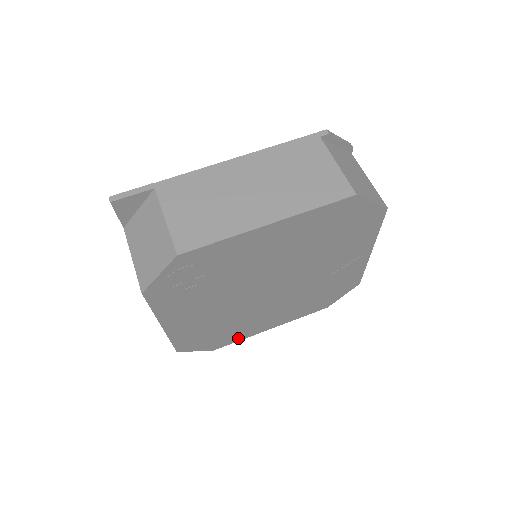
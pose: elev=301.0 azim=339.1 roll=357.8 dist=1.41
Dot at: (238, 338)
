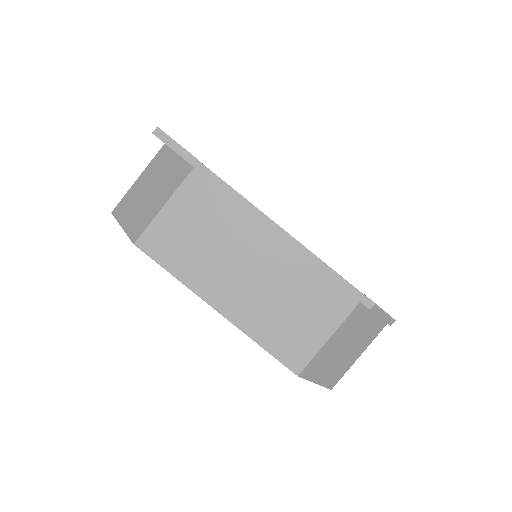
Dot at: occluded
